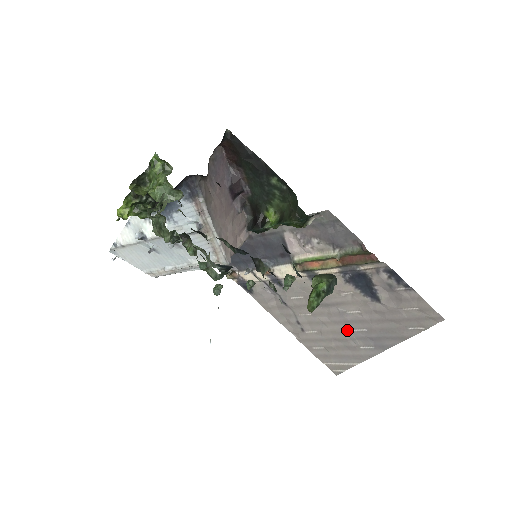
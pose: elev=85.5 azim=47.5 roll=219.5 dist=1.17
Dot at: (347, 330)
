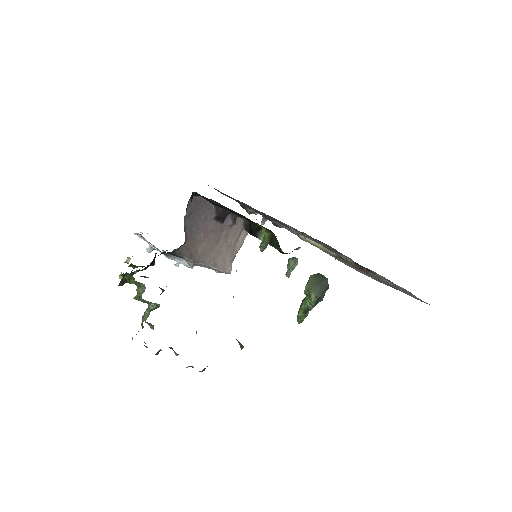
Dot at: occluded
